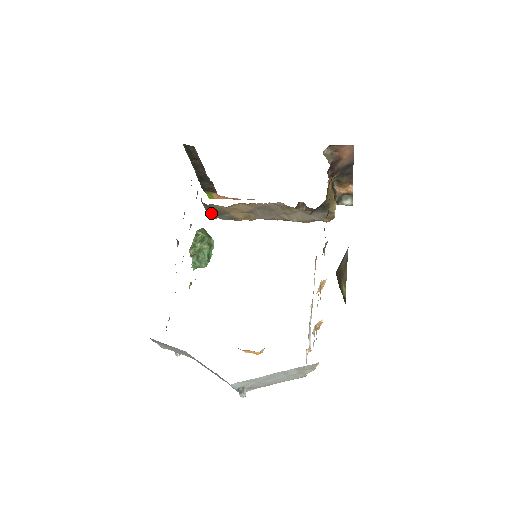
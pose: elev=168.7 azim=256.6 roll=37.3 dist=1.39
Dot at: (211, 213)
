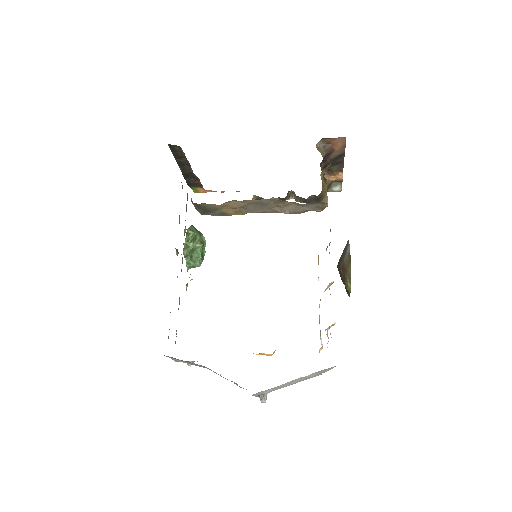
Dot at: (201, 211)
